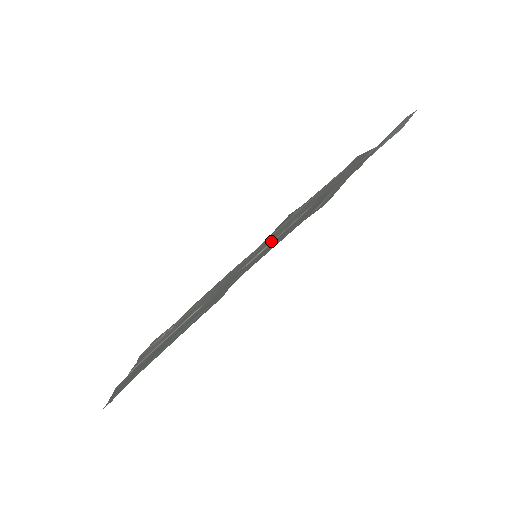
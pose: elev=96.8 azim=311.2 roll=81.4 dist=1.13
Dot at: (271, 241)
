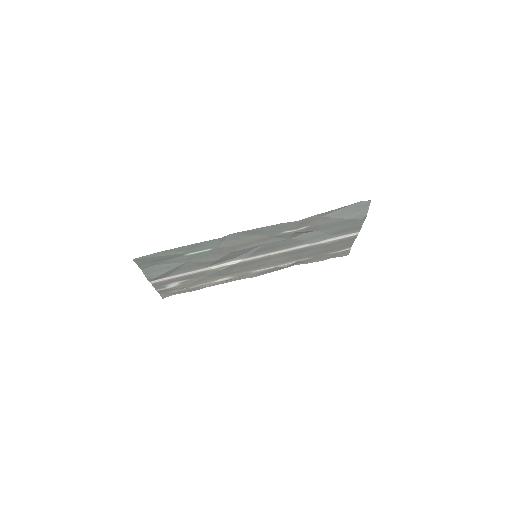
Dot at: (270, 255)
